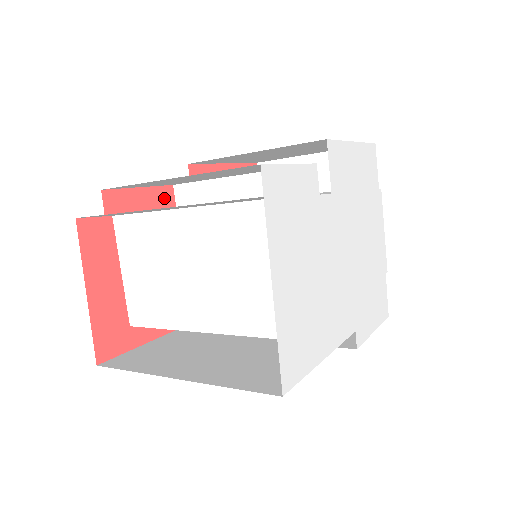
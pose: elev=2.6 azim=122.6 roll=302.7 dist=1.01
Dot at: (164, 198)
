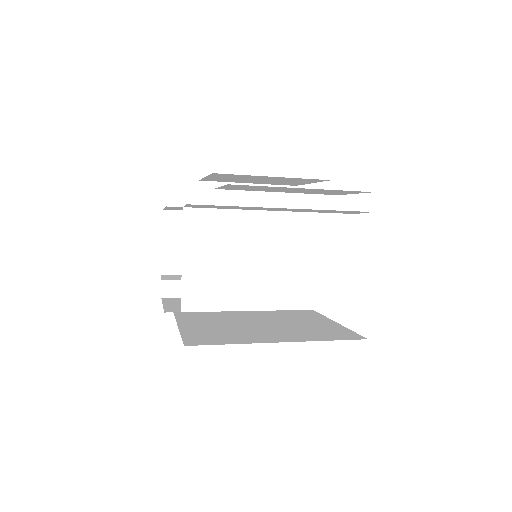
Dot at: occluded
